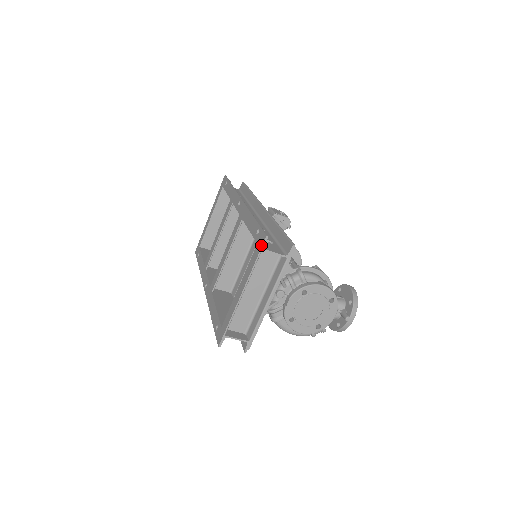
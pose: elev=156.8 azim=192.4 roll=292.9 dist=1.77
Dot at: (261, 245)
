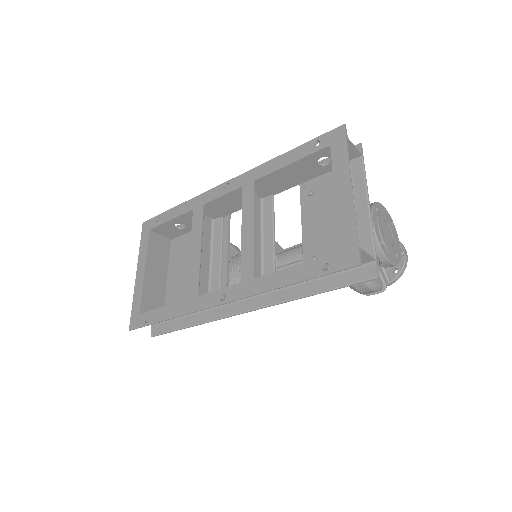
Dot at: (343, 135)
